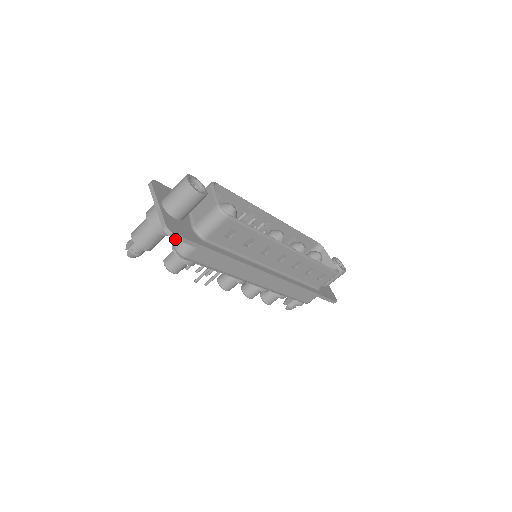
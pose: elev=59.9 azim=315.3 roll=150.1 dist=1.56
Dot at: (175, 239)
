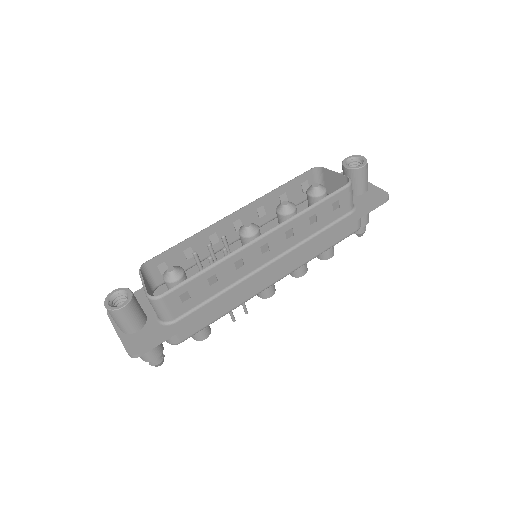
Dot at: occluded
